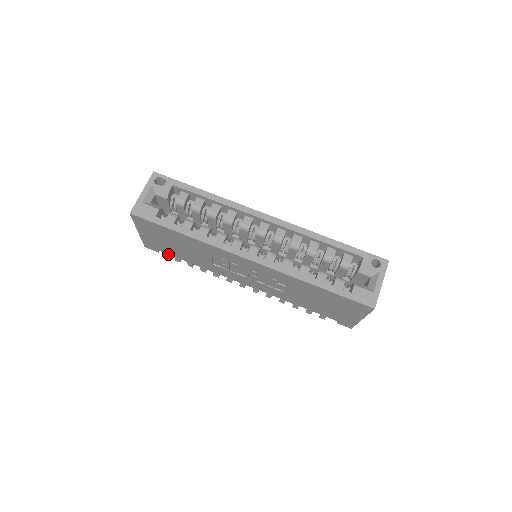
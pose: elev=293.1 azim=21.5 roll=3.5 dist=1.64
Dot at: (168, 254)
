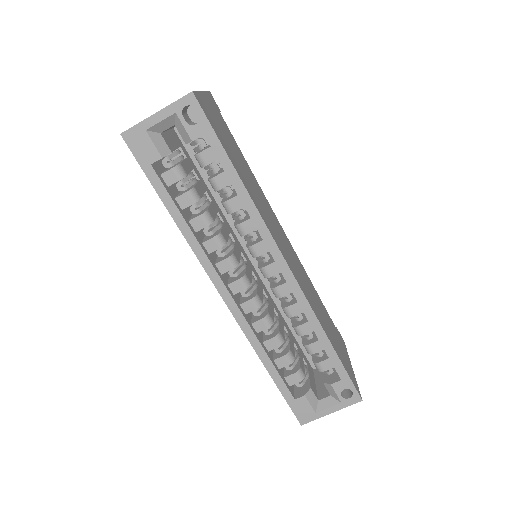
Dot at: occluded
